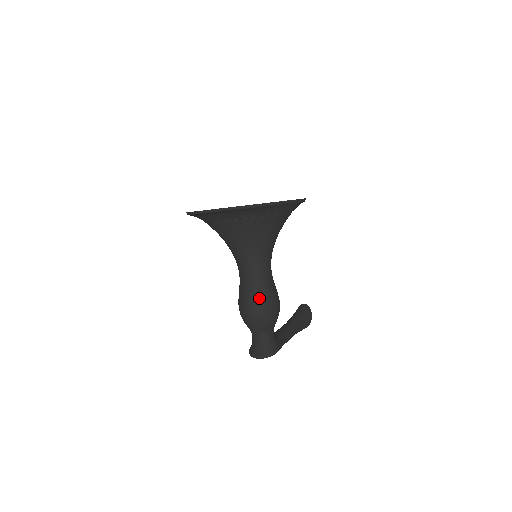
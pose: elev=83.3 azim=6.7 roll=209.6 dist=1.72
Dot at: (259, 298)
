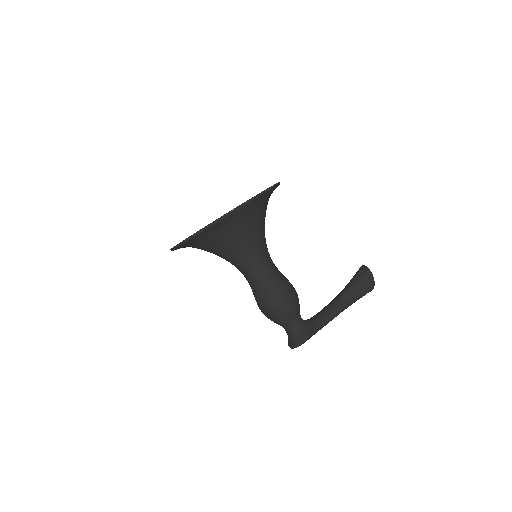
Dot at: (263, 299)
